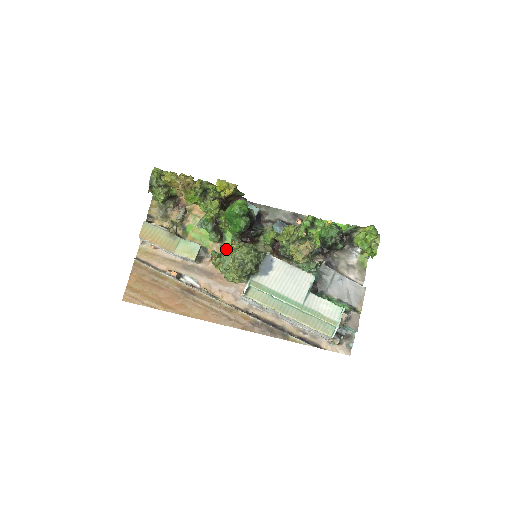
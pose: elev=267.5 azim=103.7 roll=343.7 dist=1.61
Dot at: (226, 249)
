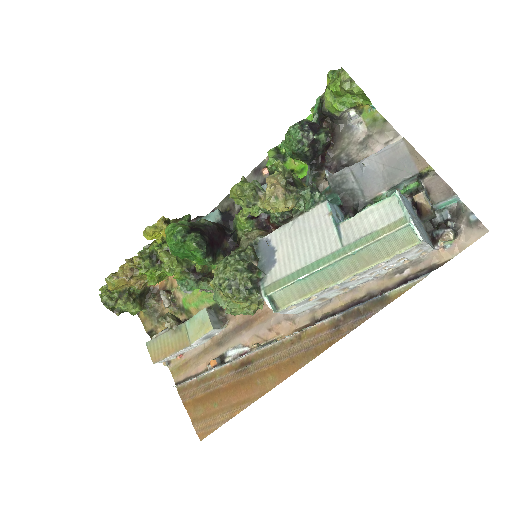
Dot at: occluded
